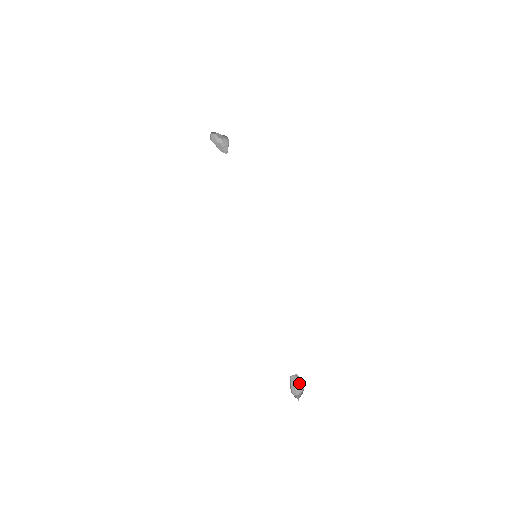
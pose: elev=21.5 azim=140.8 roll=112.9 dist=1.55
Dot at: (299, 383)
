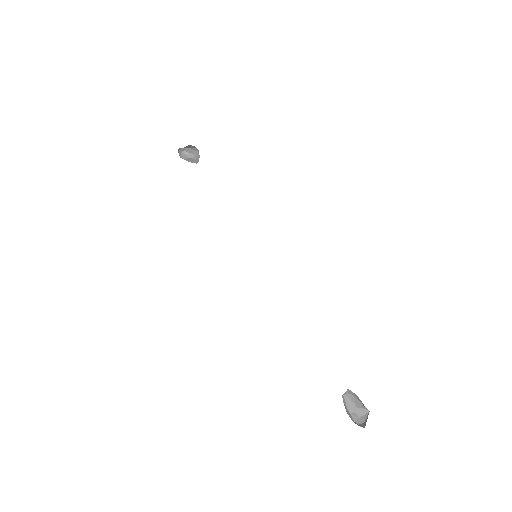
Dot at: (359, 404)
